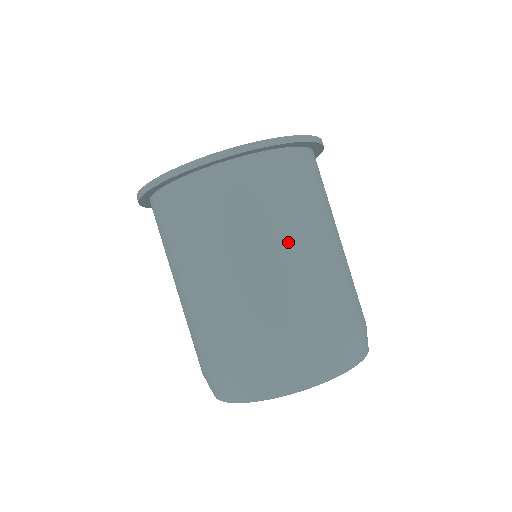
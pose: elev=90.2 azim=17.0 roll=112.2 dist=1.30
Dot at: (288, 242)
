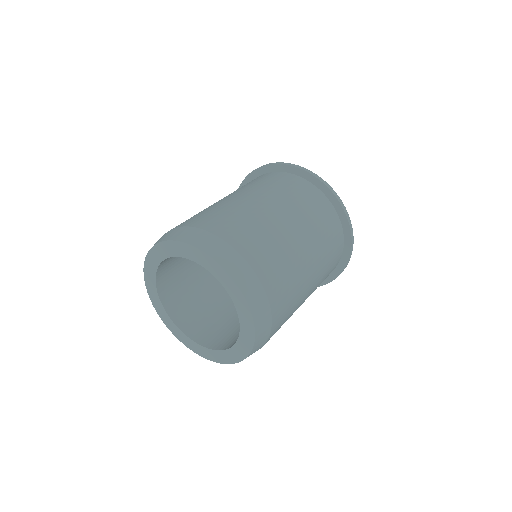
Dot at: (259, 196)
